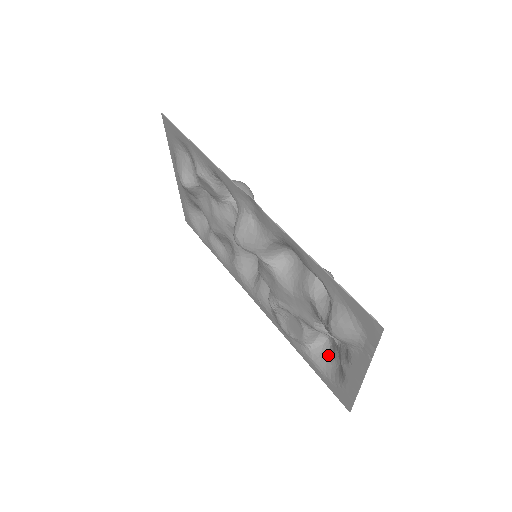
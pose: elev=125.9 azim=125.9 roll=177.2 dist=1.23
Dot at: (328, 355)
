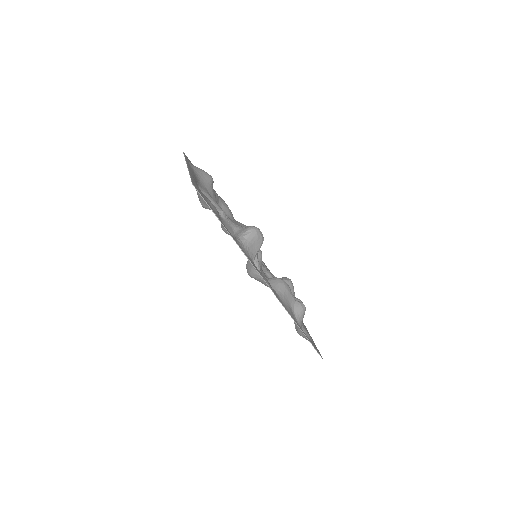
Dot at: occluded
